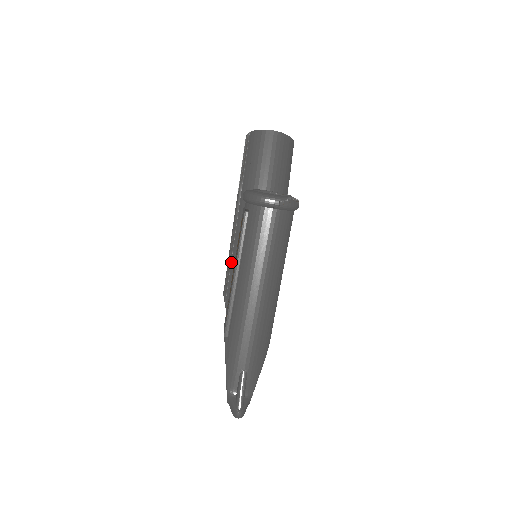
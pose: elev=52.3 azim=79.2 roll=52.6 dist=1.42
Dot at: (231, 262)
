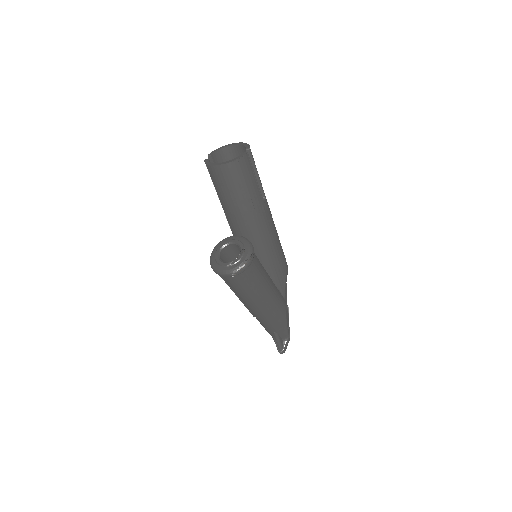
Dot at: occluded
